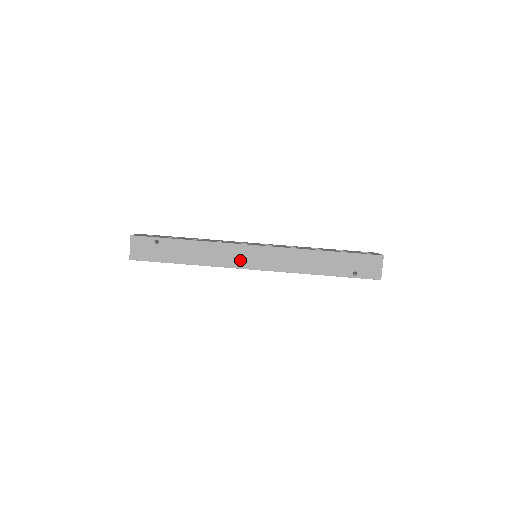
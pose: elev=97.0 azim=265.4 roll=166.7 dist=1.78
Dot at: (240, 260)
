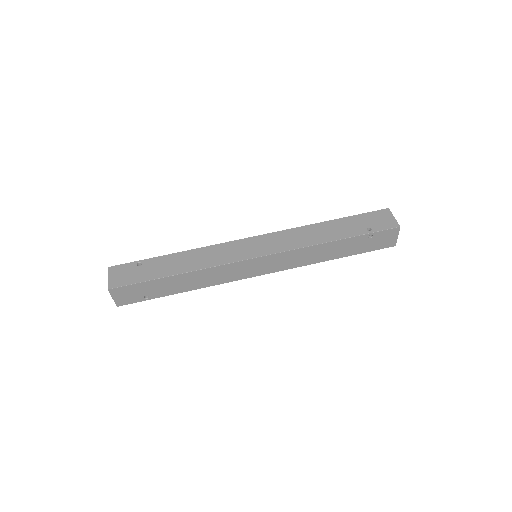
Dot at: (238, 254)
